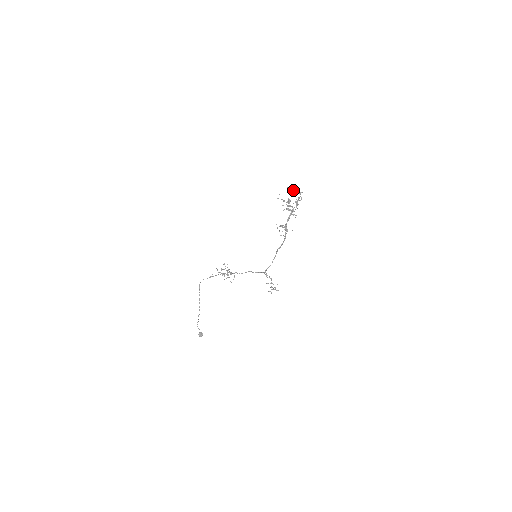
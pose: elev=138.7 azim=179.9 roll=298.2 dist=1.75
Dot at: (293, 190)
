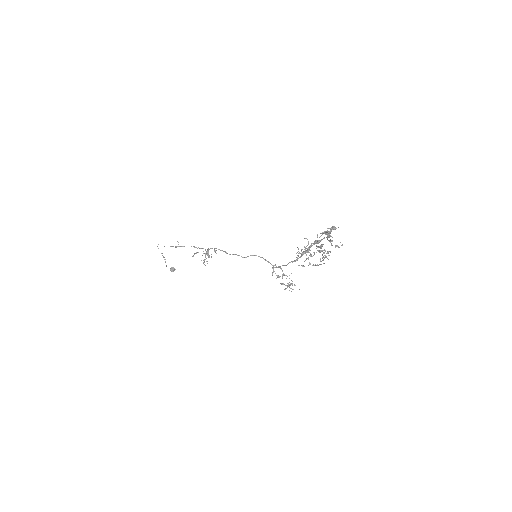
Dot at: occluded
